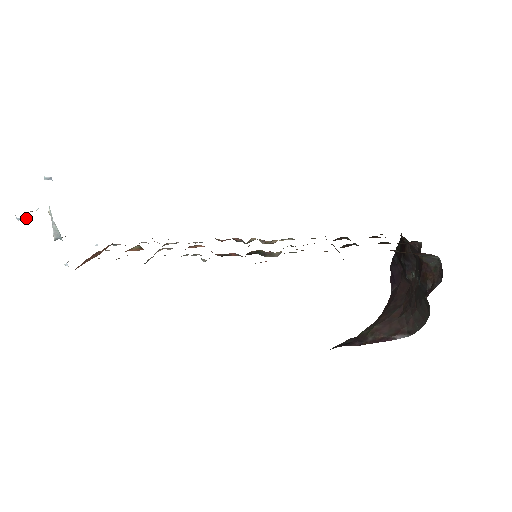
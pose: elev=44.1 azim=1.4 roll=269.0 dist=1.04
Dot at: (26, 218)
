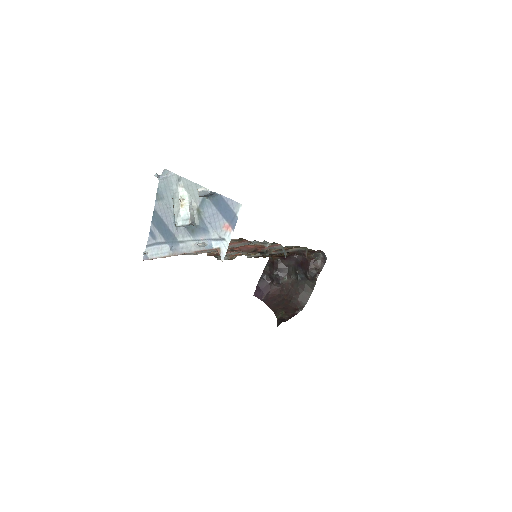
Dot at: (213, 192)
